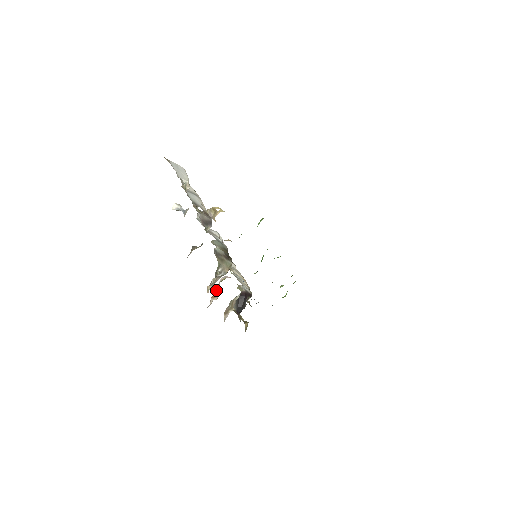
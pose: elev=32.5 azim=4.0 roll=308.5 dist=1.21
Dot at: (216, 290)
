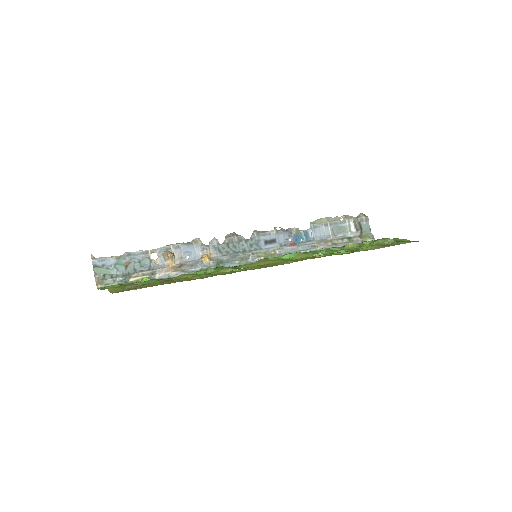
Dot at: occluded
